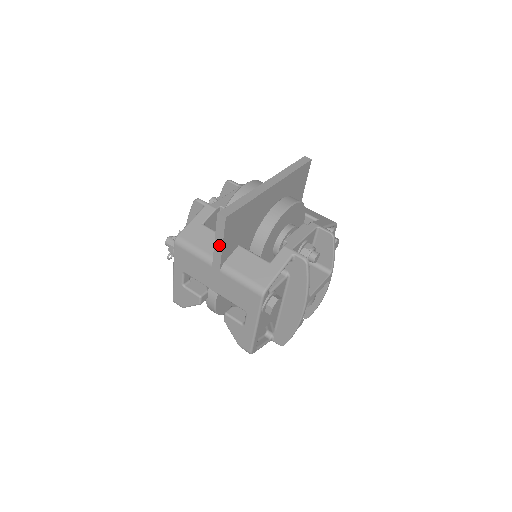
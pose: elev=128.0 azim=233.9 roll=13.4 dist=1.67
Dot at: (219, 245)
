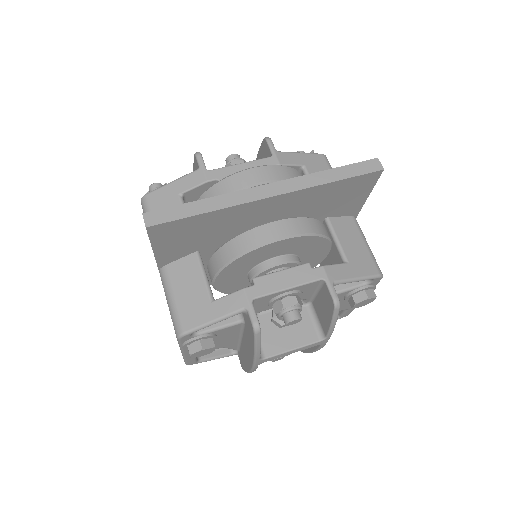
Dot at: occluded
